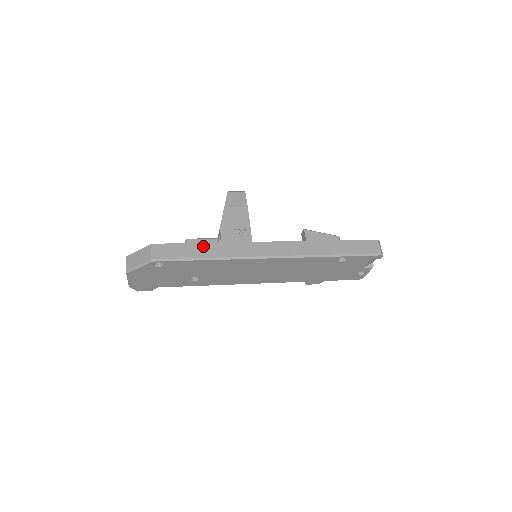
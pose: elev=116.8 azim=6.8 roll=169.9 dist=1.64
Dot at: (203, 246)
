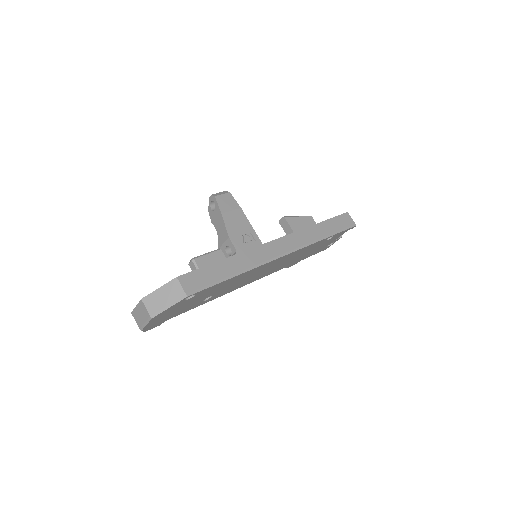
Dot at: (225, 263)
